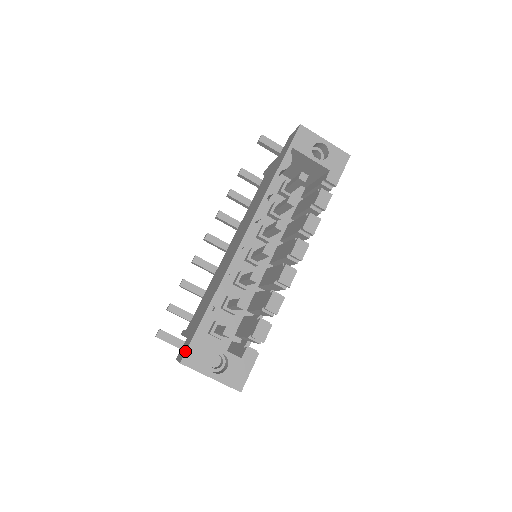
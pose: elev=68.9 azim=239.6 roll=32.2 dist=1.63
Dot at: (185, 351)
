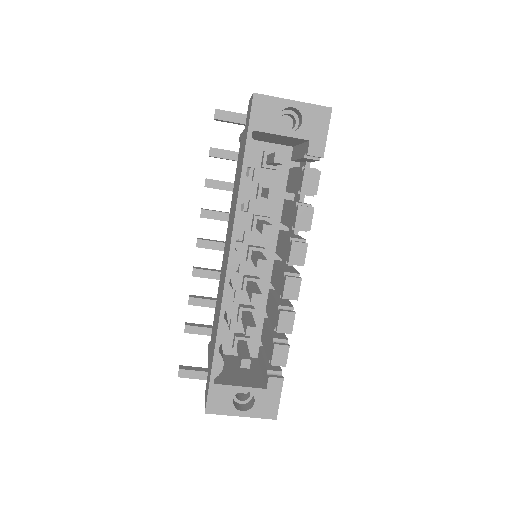
Dot at: (206, 400)
